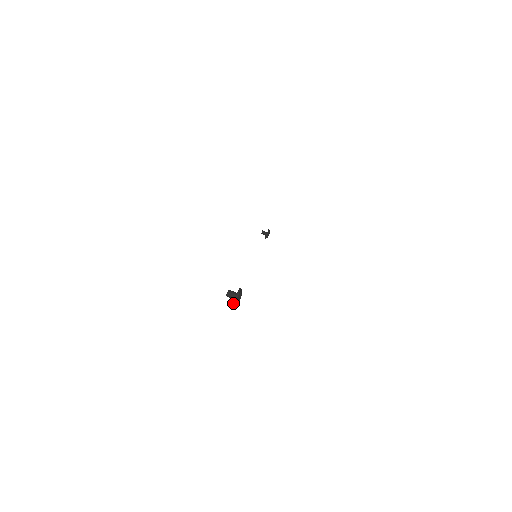
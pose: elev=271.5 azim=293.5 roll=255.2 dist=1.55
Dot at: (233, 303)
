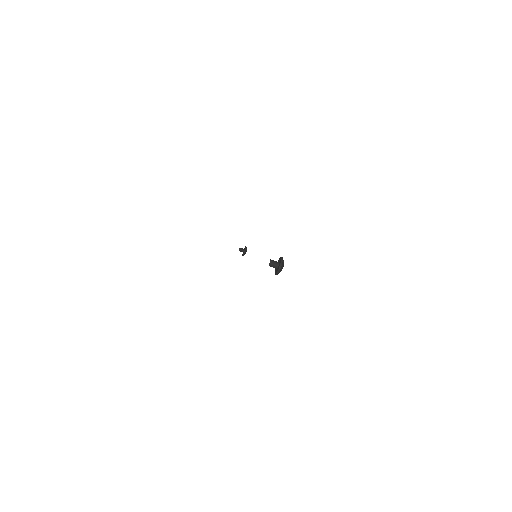
Dot at: (278, 271)
